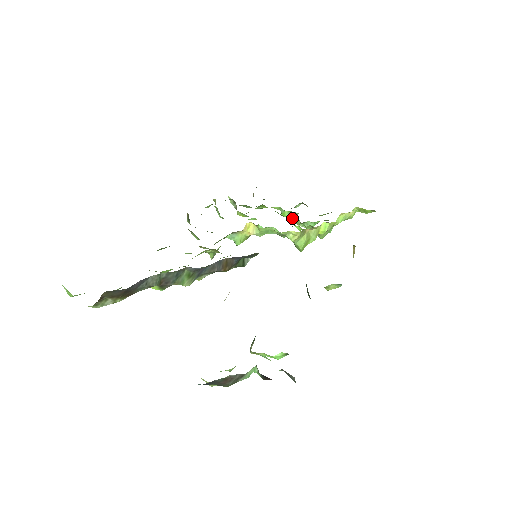
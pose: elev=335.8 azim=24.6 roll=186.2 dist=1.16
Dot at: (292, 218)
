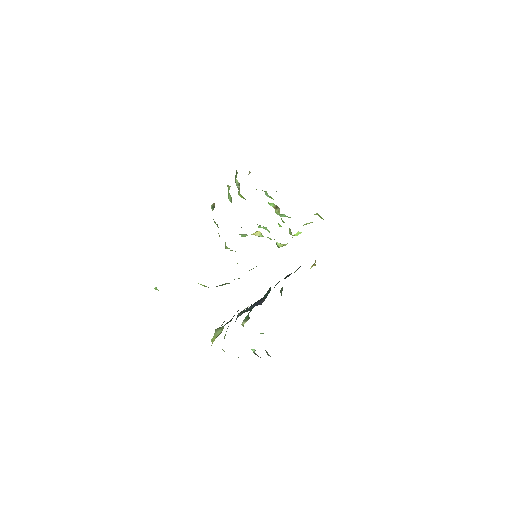
Dot at: (274, 208)
